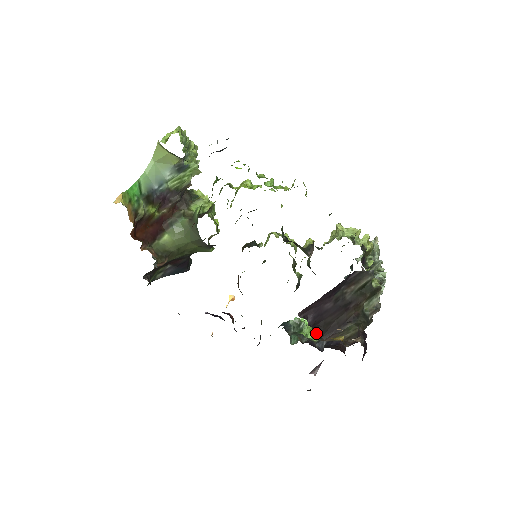
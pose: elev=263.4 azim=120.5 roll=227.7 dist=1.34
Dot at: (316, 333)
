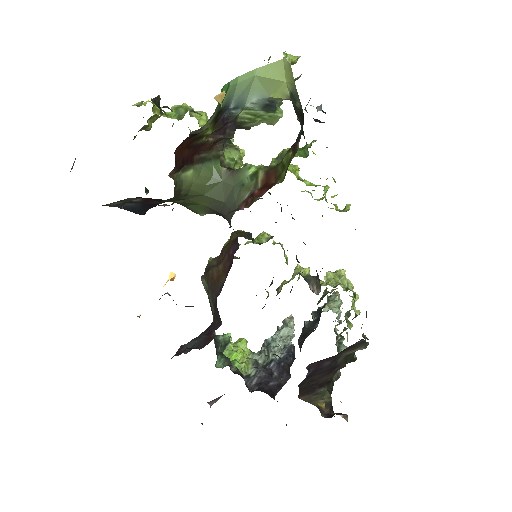
Dot at: (299, 387)
